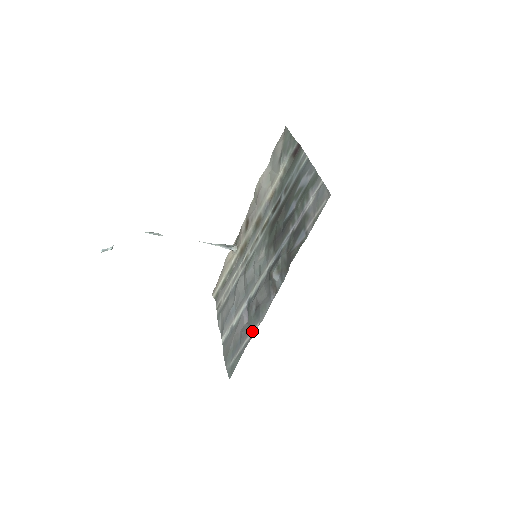
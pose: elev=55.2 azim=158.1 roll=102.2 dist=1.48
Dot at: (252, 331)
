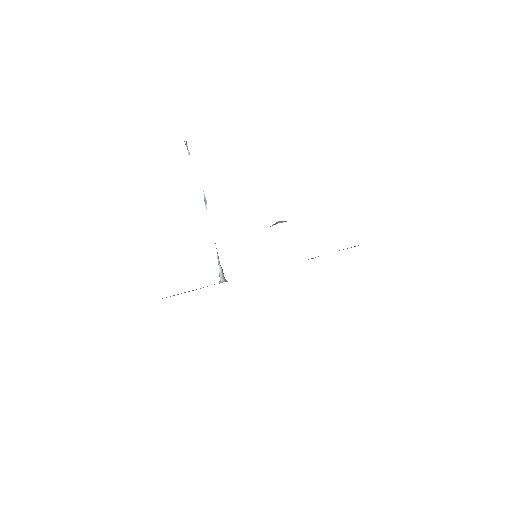
Dot at: occluded
